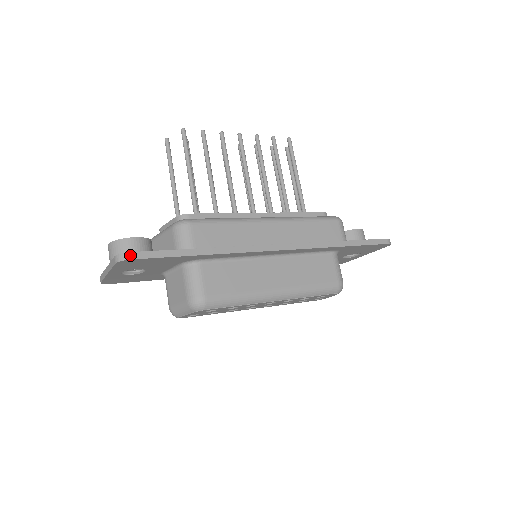
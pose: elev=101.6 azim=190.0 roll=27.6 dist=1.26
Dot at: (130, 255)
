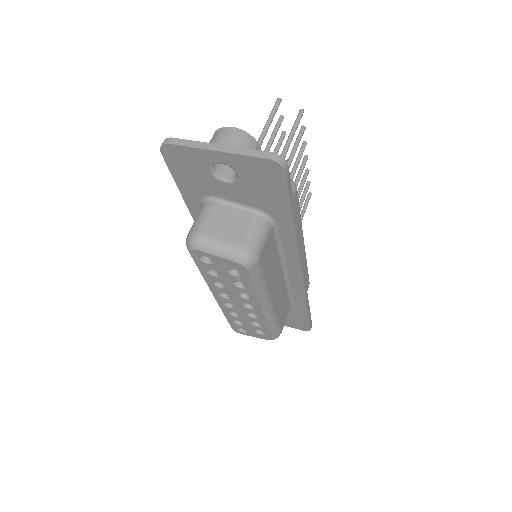
Dot at: (287, 167)
